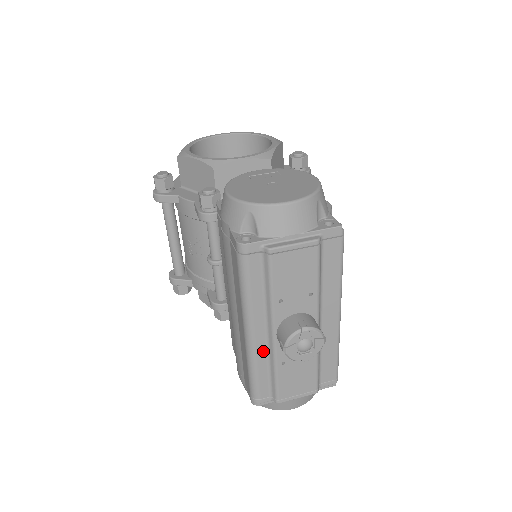
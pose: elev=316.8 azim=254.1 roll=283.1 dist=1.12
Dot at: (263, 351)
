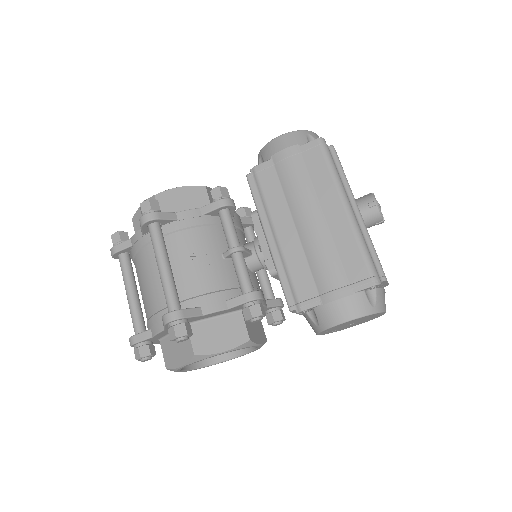
Dot at: (359, 226)
